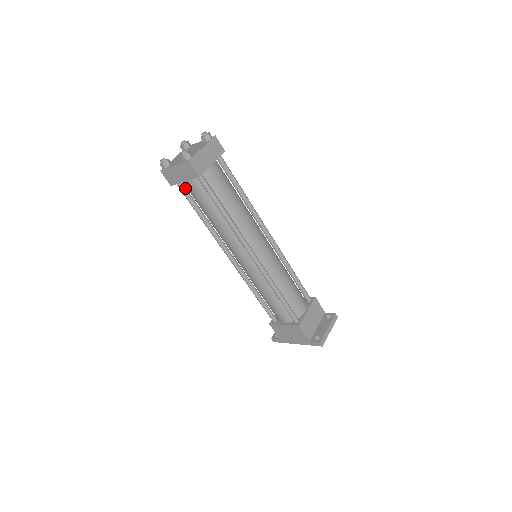
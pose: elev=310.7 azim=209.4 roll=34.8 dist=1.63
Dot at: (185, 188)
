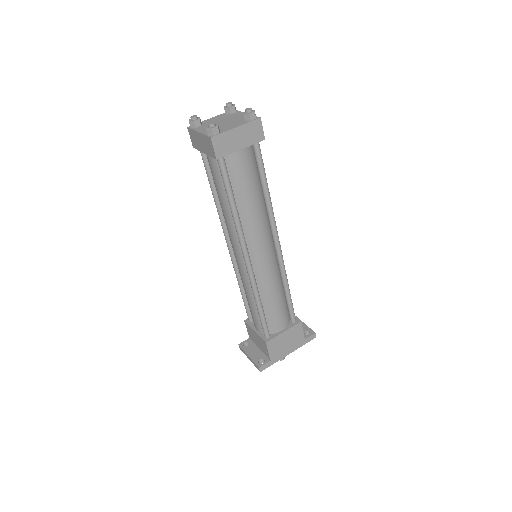
Dot at: (225, 165)
